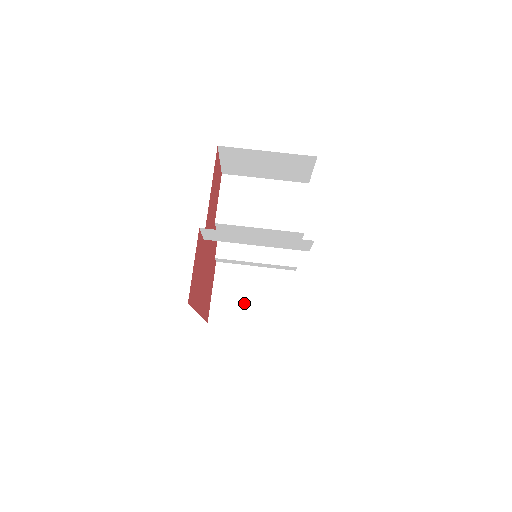
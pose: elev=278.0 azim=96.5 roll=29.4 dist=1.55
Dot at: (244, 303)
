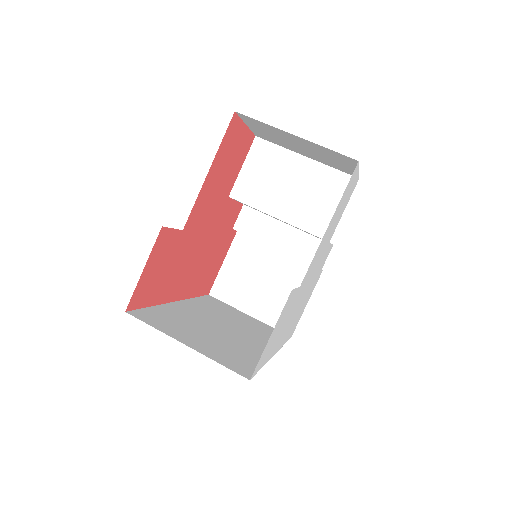
Dot at: (253, 287)
